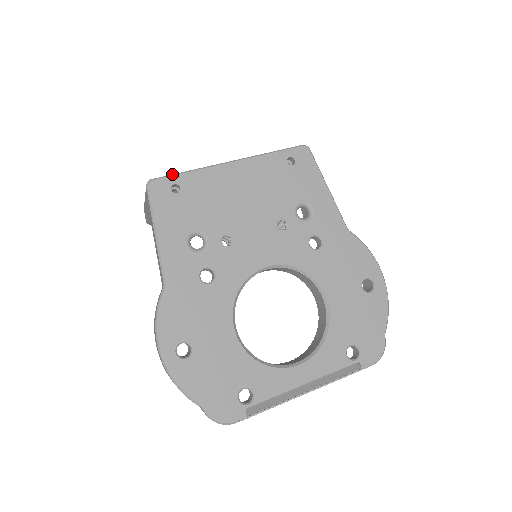
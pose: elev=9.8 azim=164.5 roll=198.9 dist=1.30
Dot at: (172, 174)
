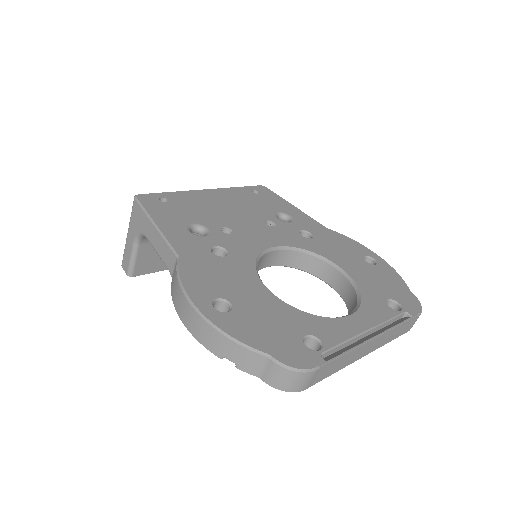
Dot at: (156, 193)
